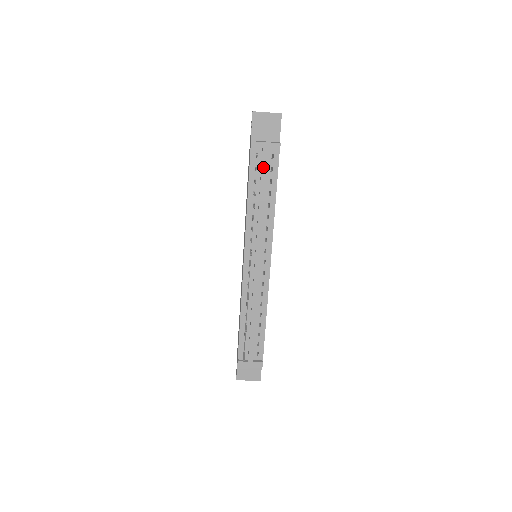
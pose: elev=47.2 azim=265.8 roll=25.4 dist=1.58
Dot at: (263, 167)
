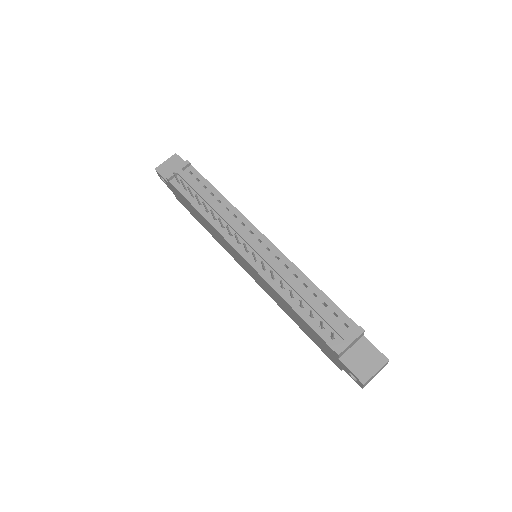
Dot at: (189, 182)
